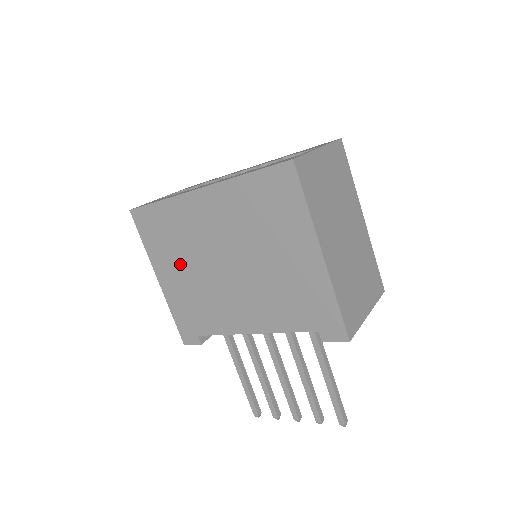
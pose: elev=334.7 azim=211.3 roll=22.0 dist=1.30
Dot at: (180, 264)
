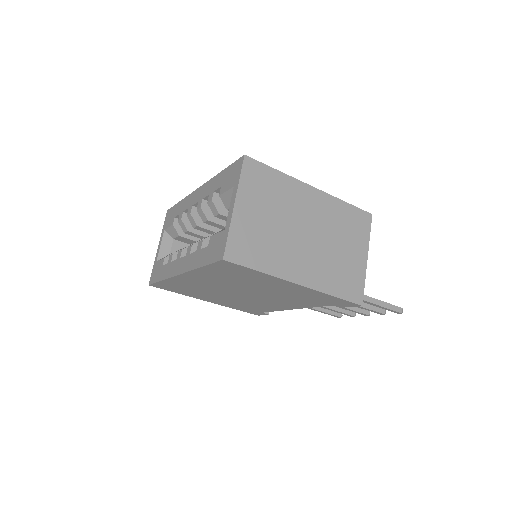
Dot at: (211, 296)
